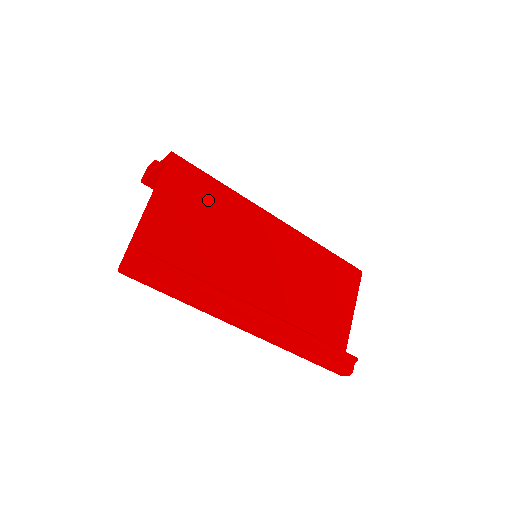
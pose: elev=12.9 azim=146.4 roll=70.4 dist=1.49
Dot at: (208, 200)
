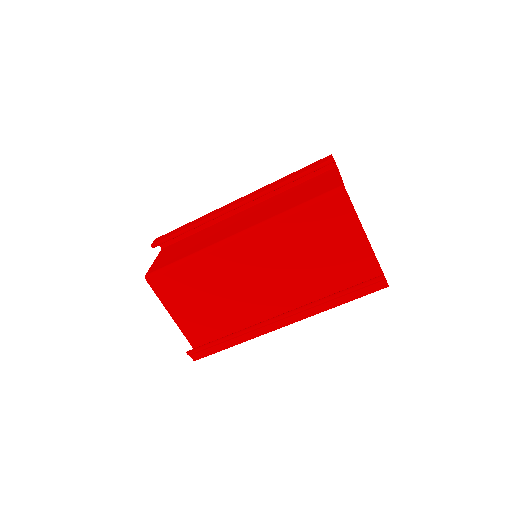
Dot at: (190, 280)
